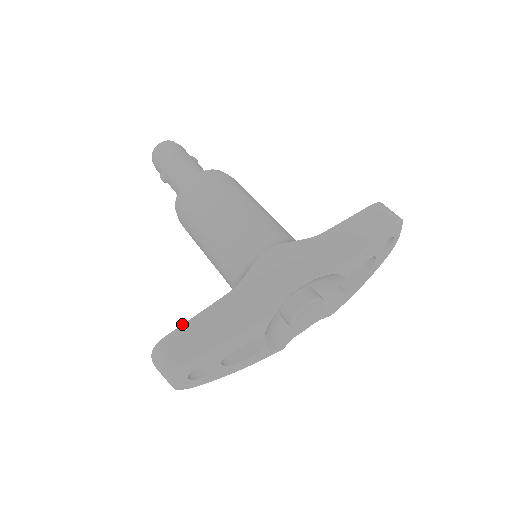
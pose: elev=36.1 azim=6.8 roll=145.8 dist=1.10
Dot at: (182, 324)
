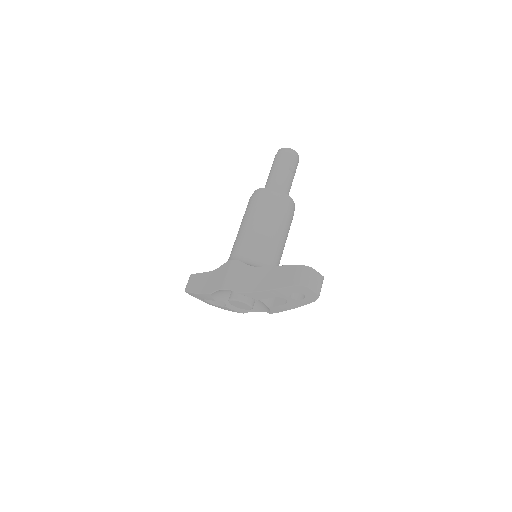
Dot at: (197, 273)
